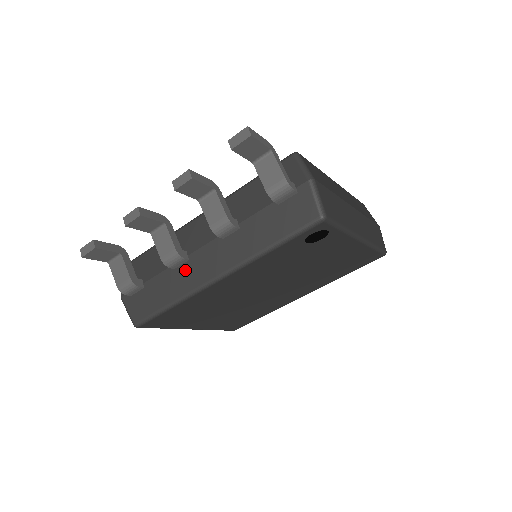
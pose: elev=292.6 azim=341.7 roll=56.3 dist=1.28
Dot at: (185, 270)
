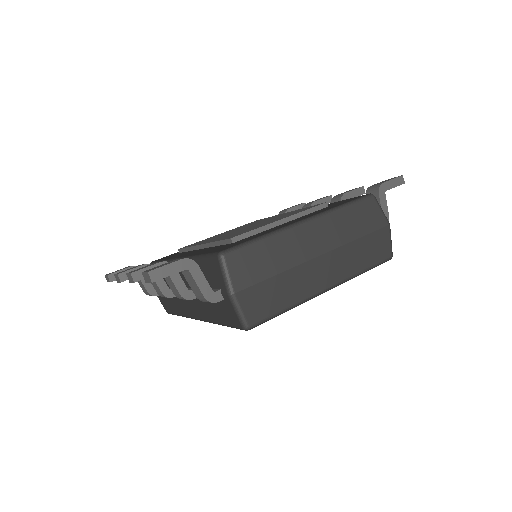
Dot at: (179, 300)
